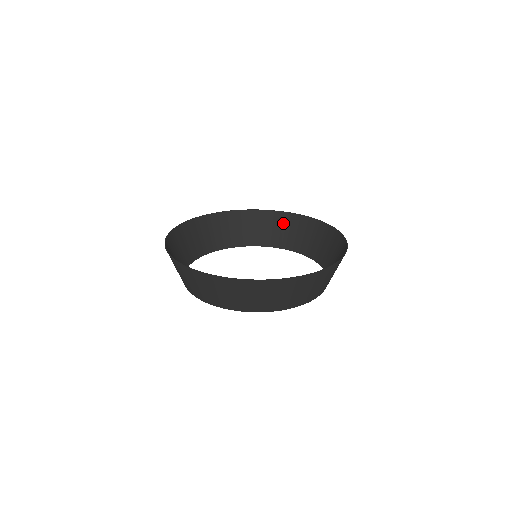
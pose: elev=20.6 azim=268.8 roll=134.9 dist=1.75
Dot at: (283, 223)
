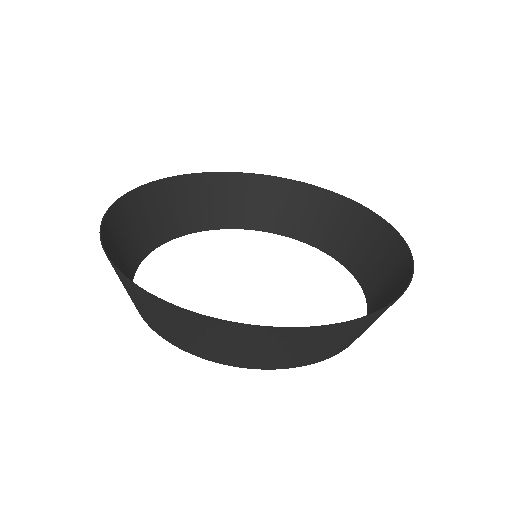
Dot at: (242, 190)
